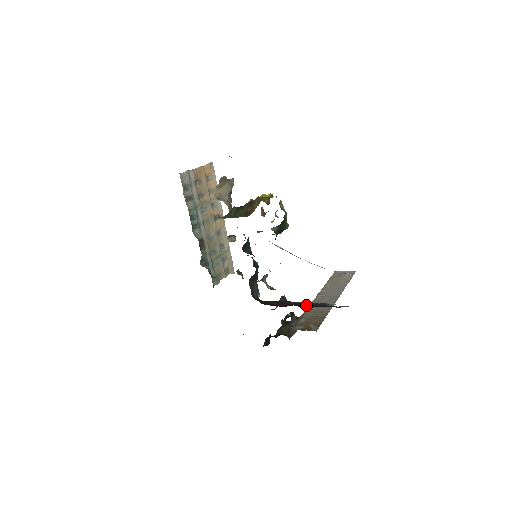
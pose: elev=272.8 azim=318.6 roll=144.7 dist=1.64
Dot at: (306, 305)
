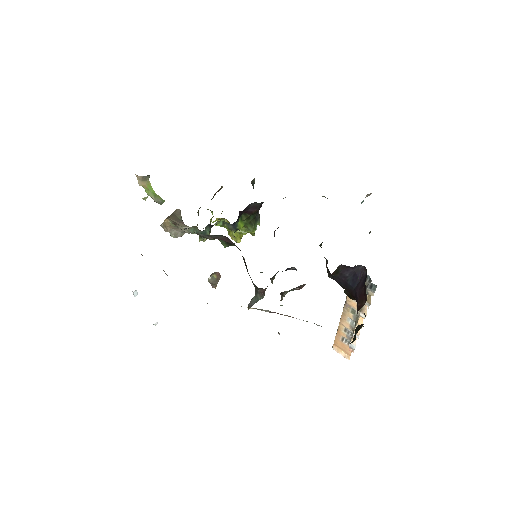
Dot at: occluded
